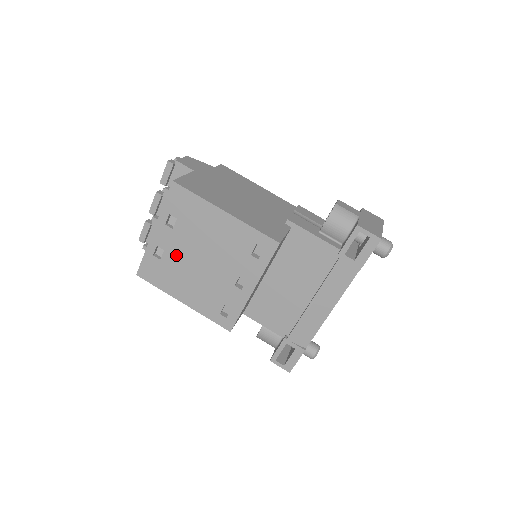
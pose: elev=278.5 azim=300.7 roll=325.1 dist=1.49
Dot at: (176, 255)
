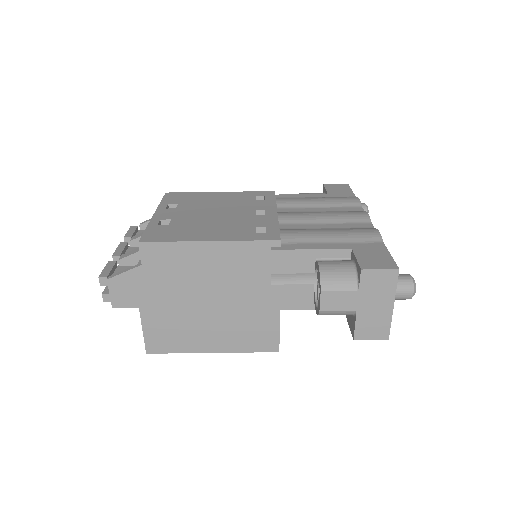
Dot at: occluded
